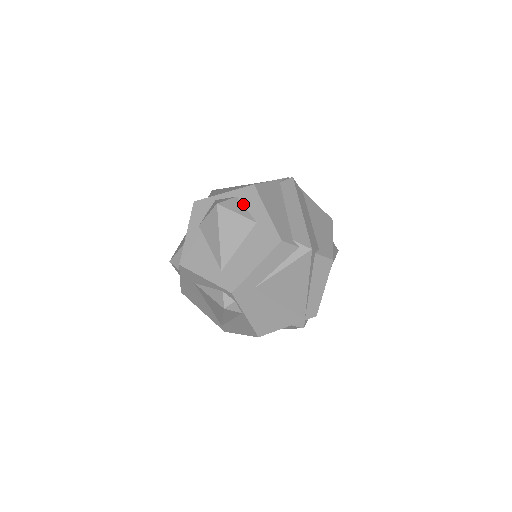
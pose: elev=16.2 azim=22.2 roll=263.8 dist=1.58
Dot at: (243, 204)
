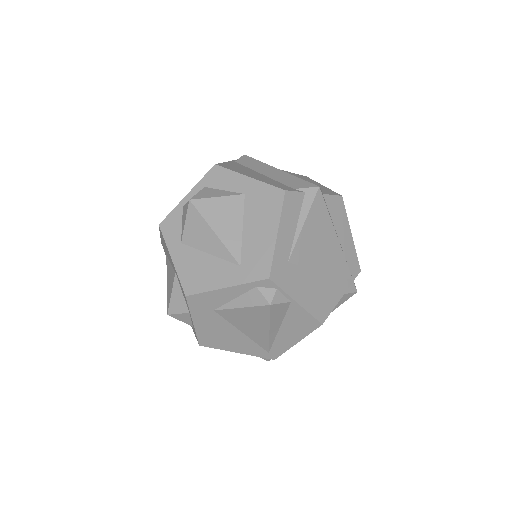
Dot at: (217, 189)
